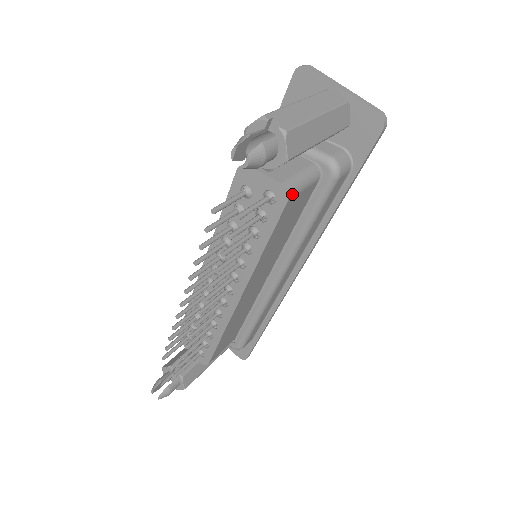
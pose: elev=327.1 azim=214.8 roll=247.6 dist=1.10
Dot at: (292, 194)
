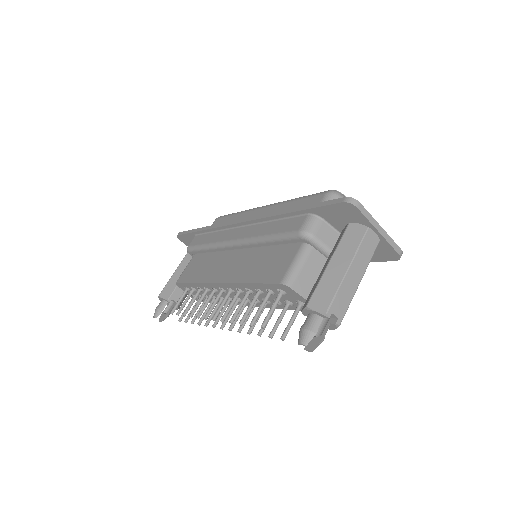
Dot at: occluded
